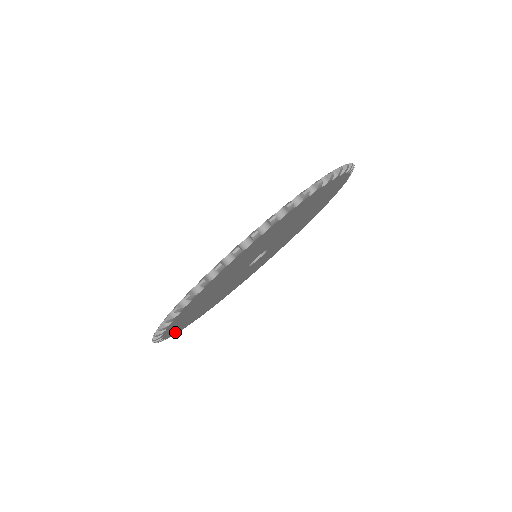
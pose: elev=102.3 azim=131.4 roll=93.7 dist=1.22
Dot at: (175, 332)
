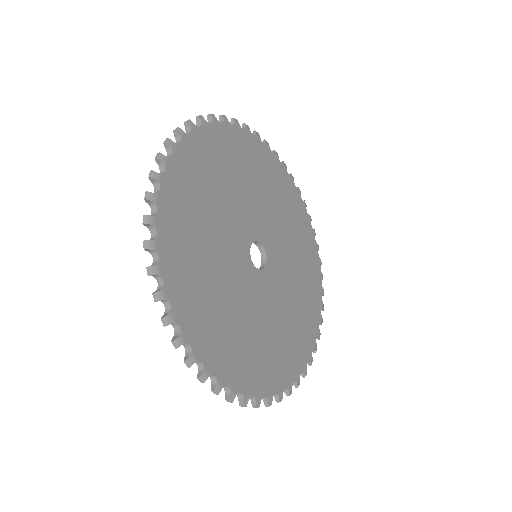
Dot at: (285, 381)
